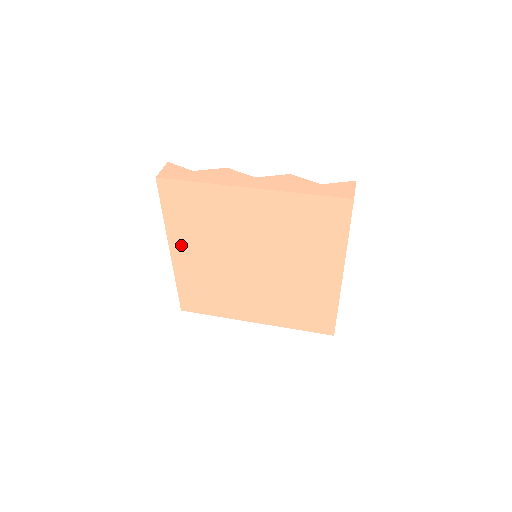
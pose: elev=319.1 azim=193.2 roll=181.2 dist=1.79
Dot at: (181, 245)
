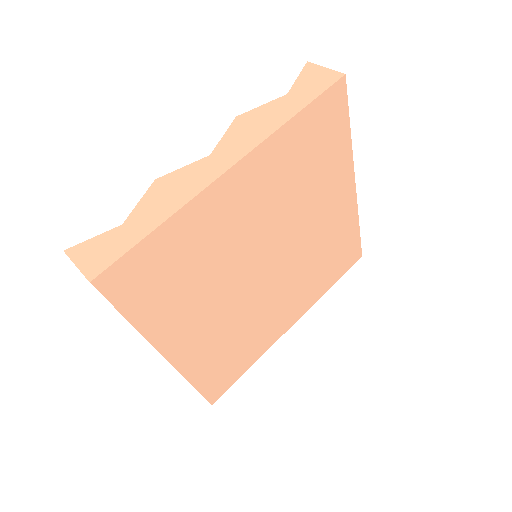
Dot at: (176, 335)
